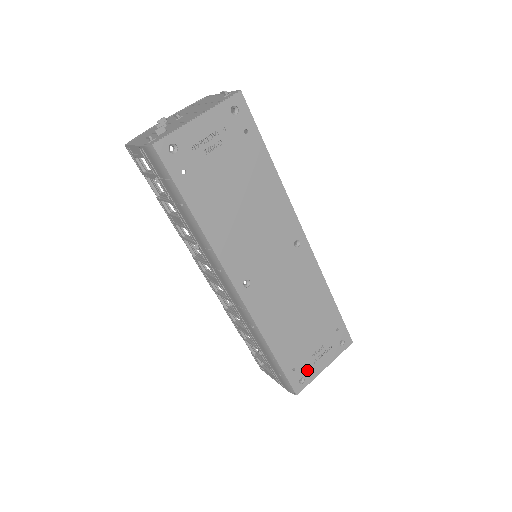
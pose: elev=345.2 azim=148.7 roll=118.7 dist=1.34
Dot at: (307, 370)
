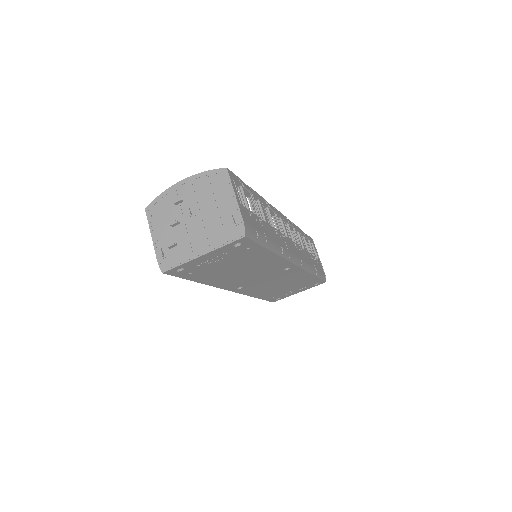
Dot at: (284, 296)
